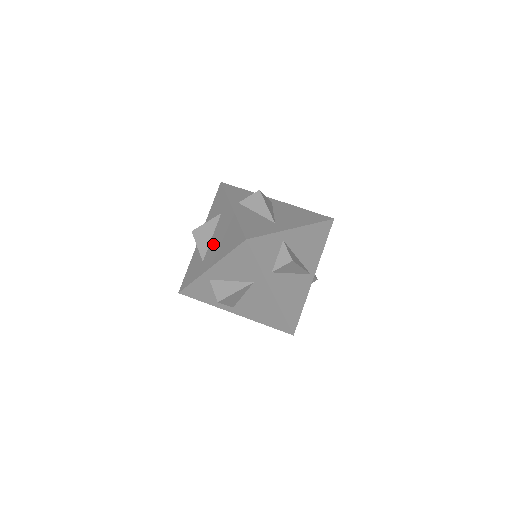
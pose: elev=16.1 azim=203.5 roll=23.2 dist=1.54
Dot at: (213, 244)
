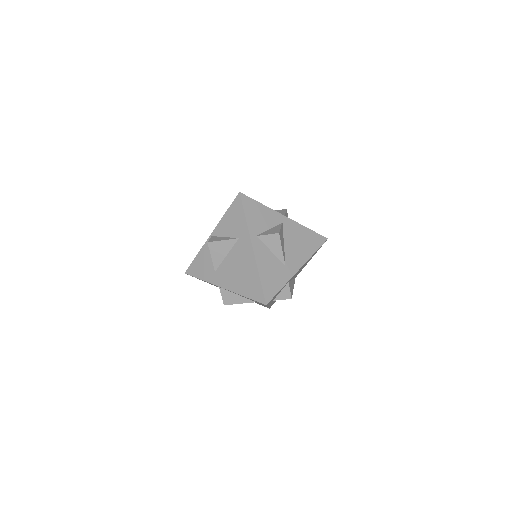
Dot at: (228, 266)
